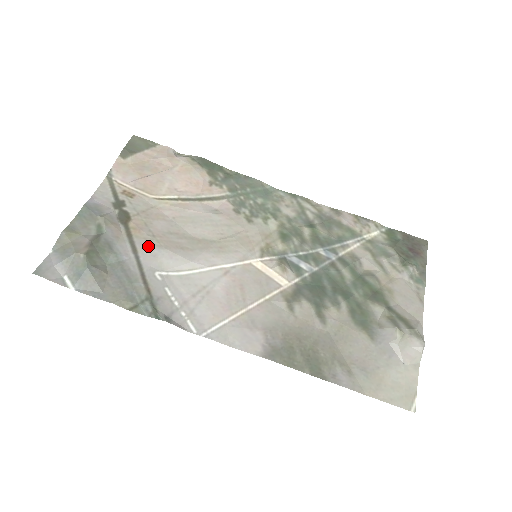
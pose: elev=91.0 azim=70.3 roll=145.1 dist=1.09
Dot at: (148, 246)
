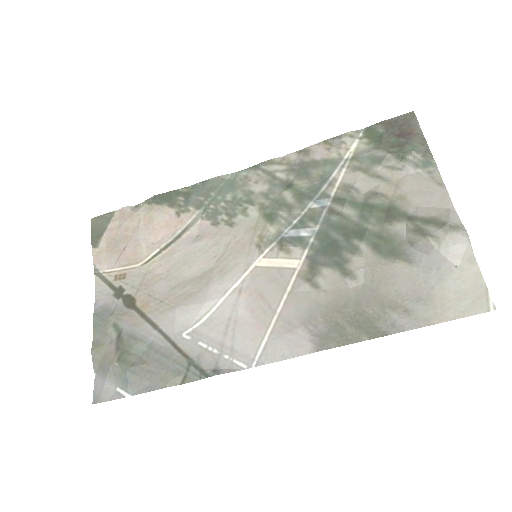
Dot at: (162, 315)
